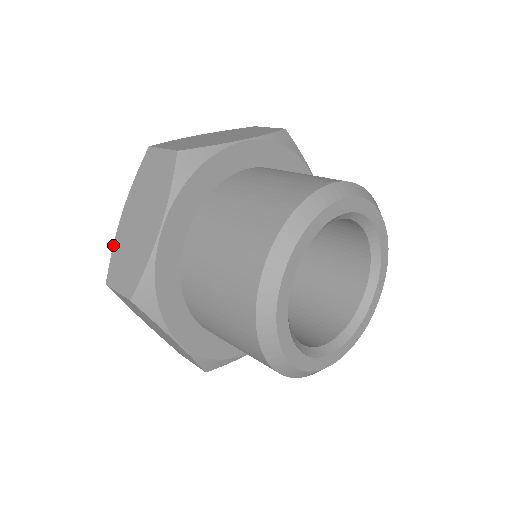
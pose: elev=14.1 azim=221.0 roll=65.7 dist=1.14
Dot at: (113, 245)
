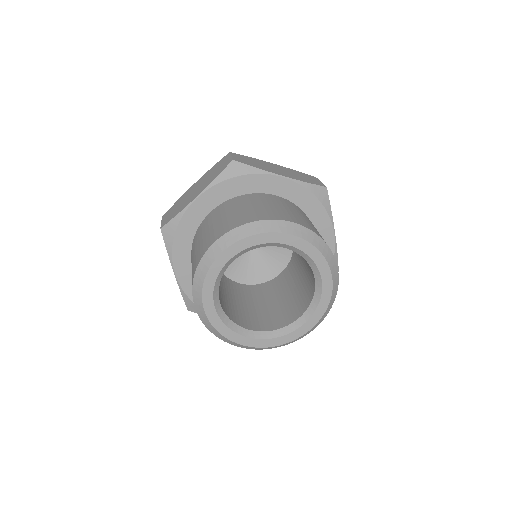
Dot at: (180, 198)
